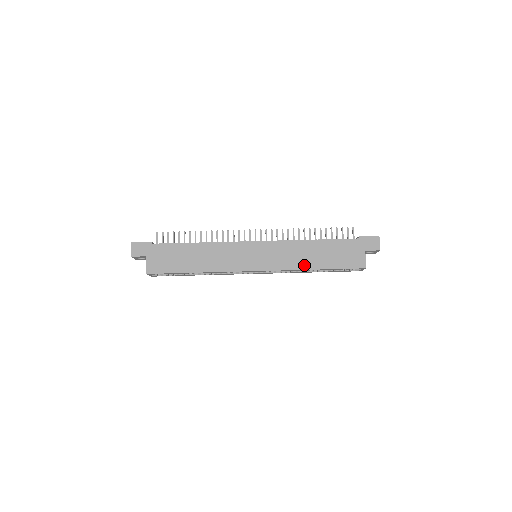
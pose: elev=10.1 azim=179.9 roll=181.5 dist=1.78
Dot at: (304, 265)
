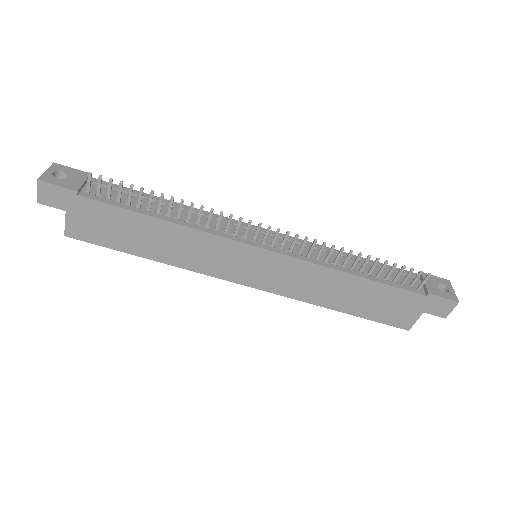
Dot at: (322, 301)
